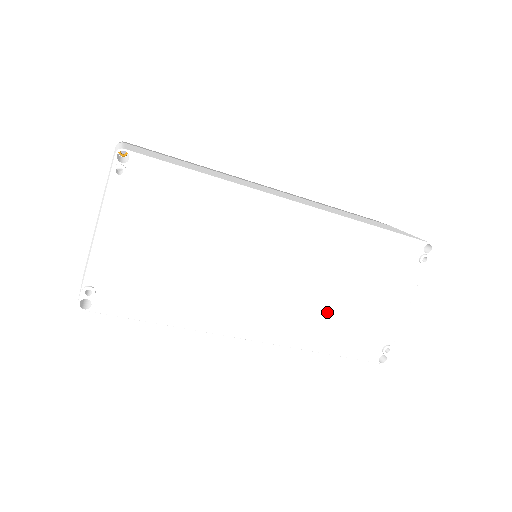
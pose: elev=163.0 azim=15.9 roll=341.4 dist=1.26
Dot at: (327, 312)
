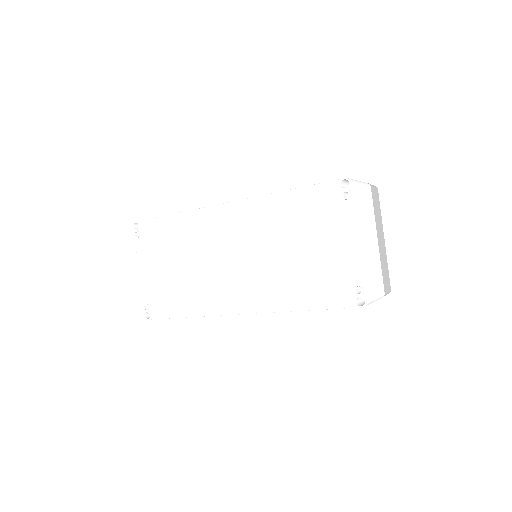
Dot at: (285, 274)
